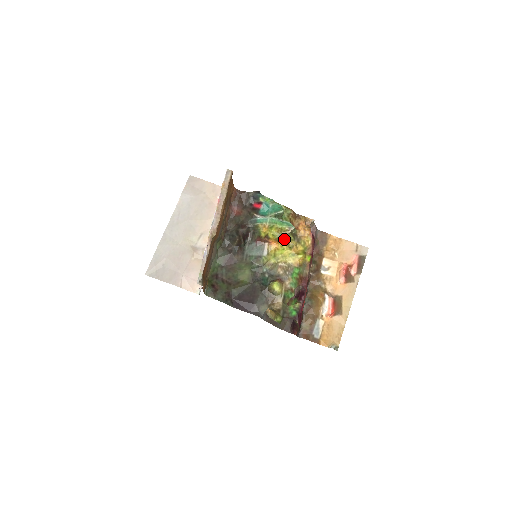
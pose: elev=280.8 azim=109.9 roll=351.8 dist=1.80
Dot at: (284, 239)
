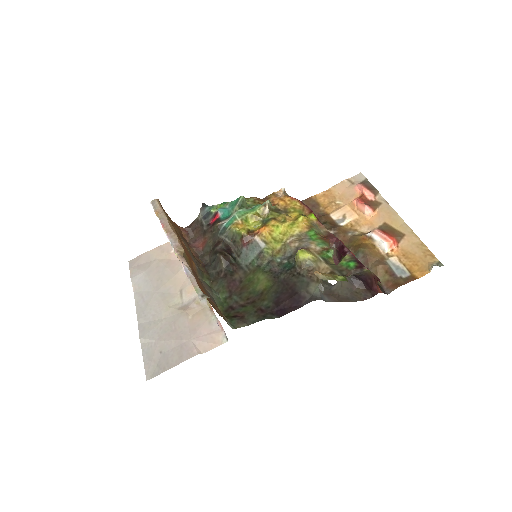
Dot at: (269, 219)
